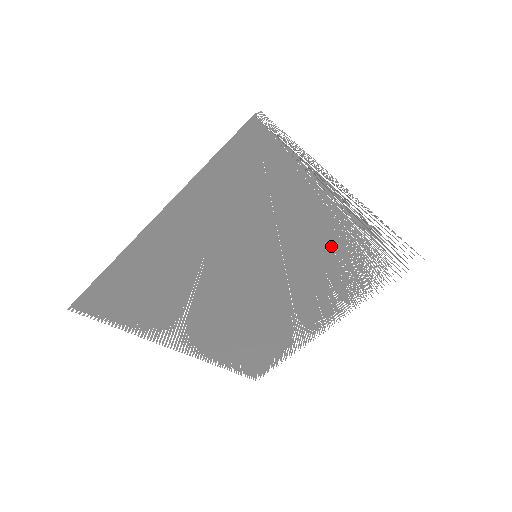
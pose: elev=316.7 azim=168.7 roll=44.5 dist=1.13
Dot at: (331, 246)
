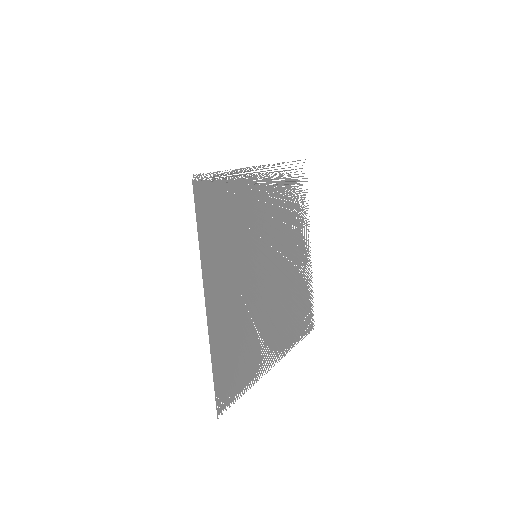
Dot at: (274, 205)
